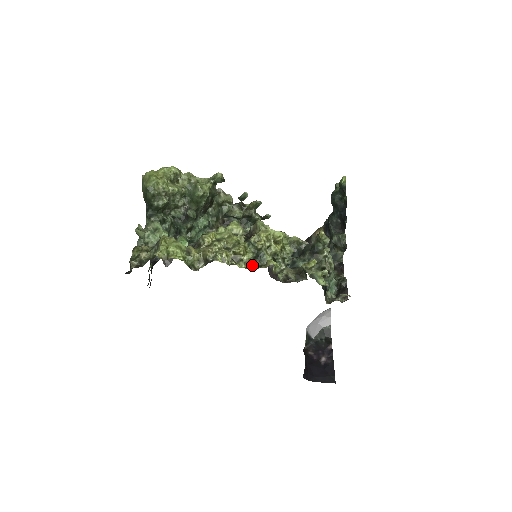
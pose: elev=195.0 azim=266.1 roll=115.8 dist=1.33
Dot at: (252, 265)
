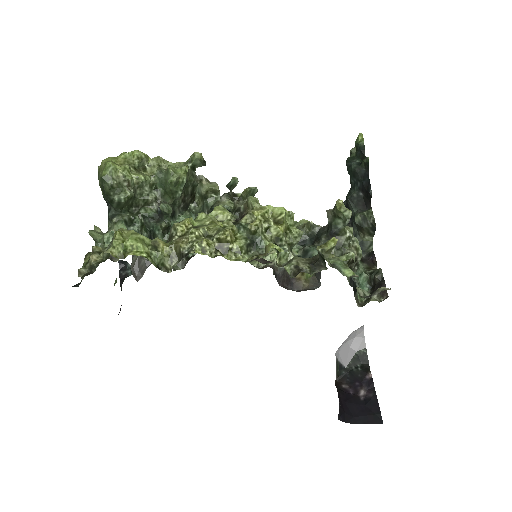
Dot at: (246, 256)
